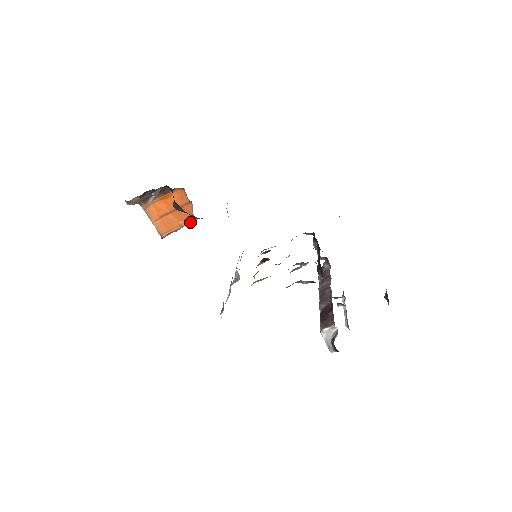
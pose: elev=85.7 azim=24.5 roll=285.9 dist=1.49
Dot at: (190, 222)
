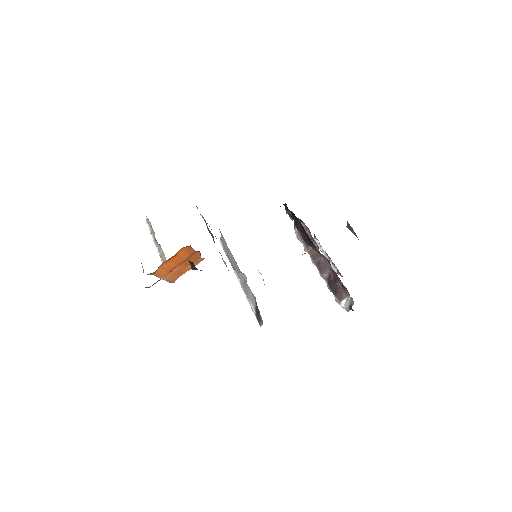
Dot at: (198, 263)
